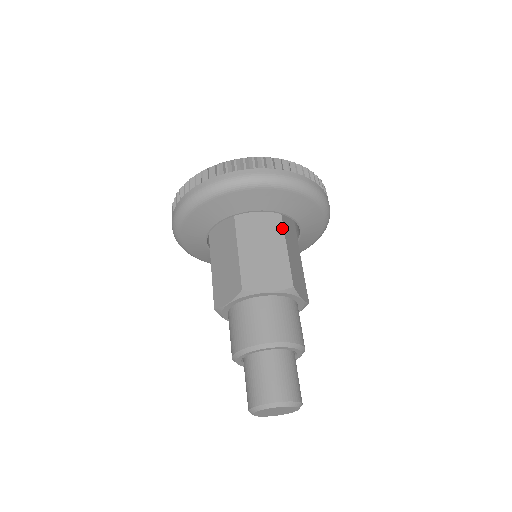
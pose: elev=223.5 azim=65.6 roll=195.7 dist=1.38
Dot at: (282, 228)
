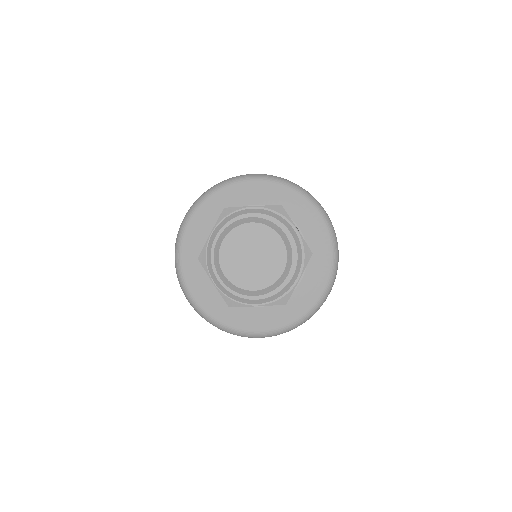
Dot at: occluded
